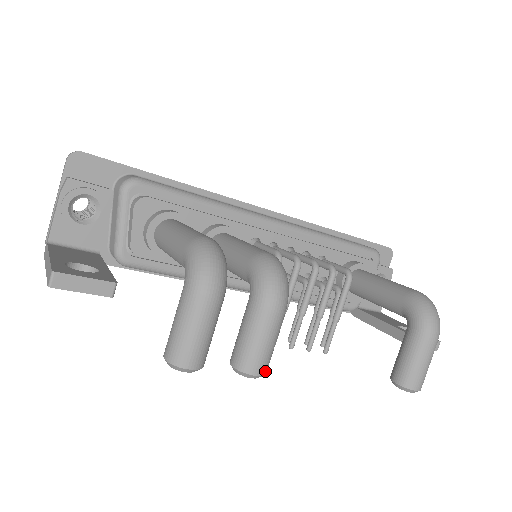
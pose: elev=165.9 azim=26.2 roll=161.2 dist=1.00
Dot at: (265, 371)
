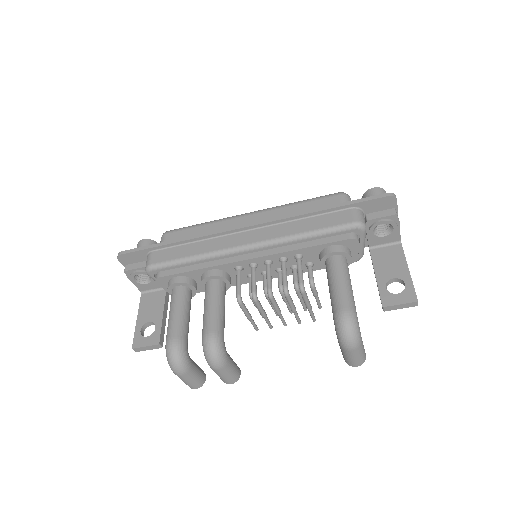
Dot at: (235, 381)
